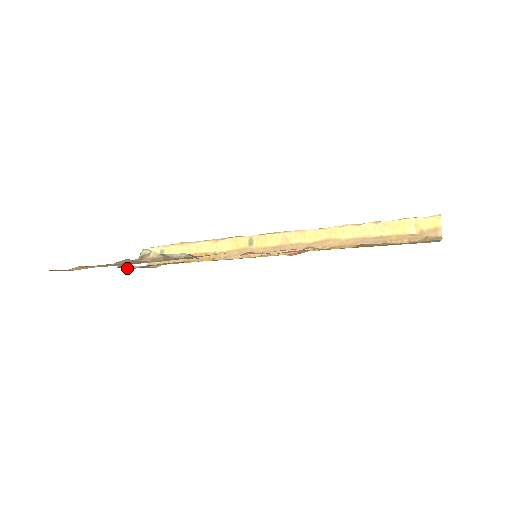
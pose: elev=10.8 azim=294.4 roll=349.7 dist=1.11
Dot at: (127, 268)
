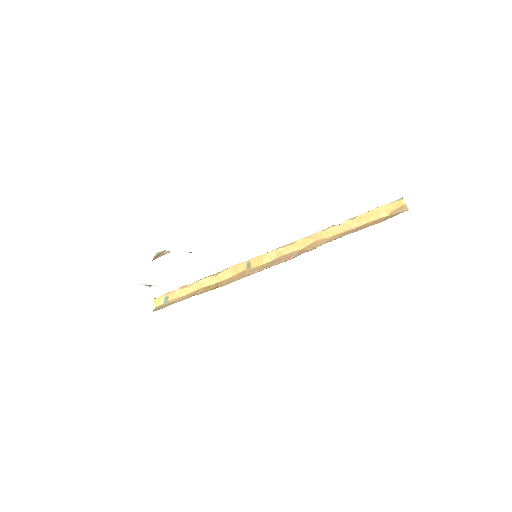
Dot at: occluded
